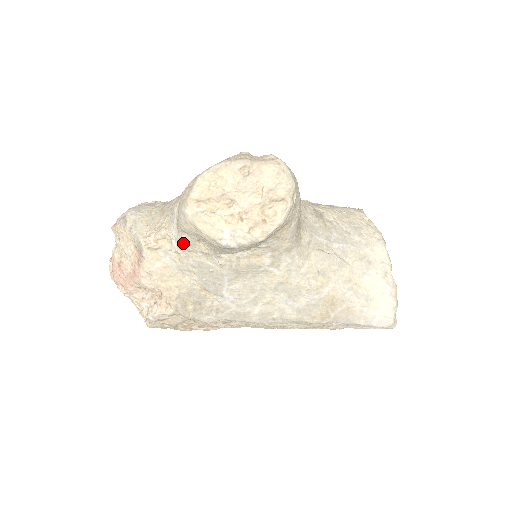
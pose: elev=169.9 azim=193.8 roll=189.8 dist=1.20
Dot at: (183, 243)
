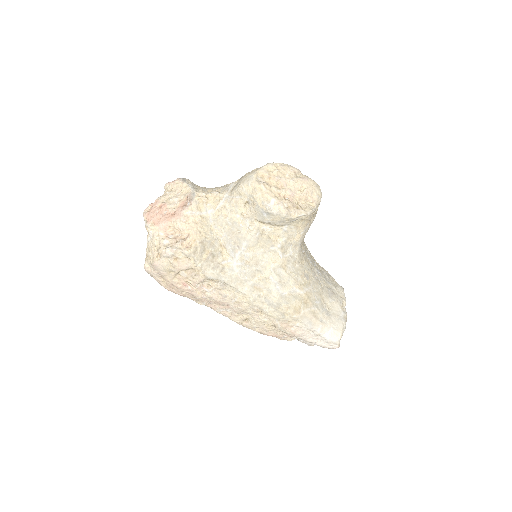
Dot at: (231, 202)
